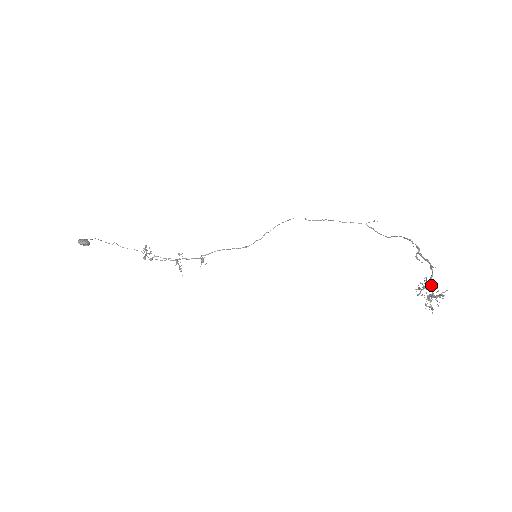
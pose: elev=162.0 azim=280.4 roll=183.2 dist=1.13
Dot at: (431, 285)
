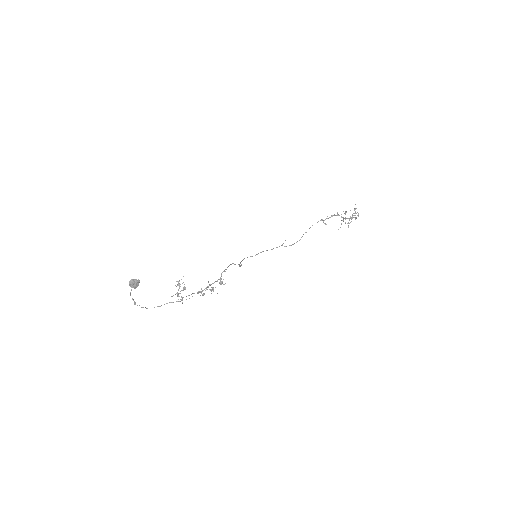
Dot at: occluded
